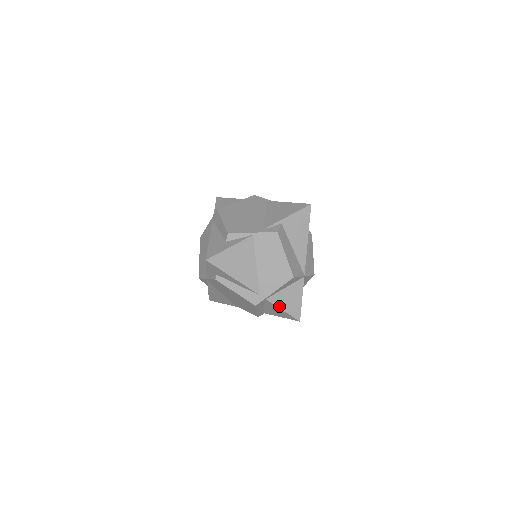
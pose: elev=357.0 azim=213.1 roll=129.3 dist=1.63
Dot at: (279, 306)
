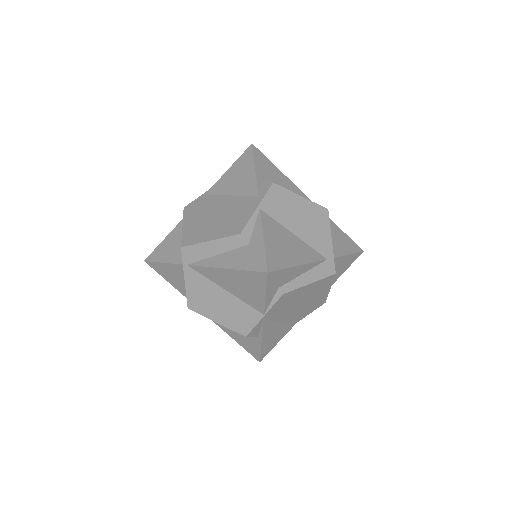
Dot at: (343, 254)
